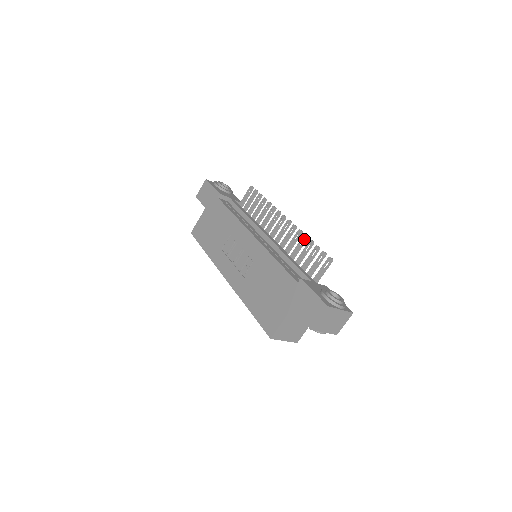
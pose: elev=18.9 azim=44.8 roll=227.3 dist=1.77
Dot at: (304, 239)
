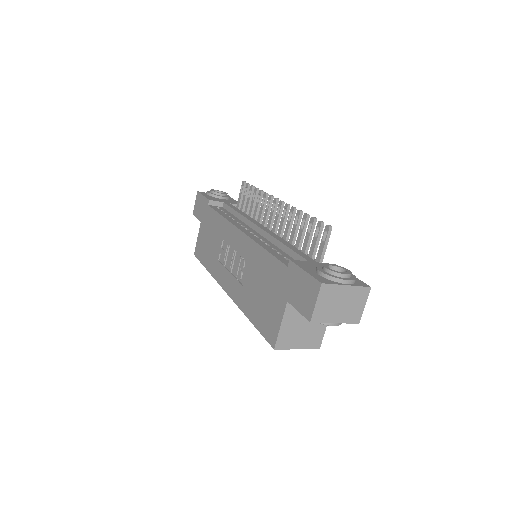
Dot at: (298, 215)
